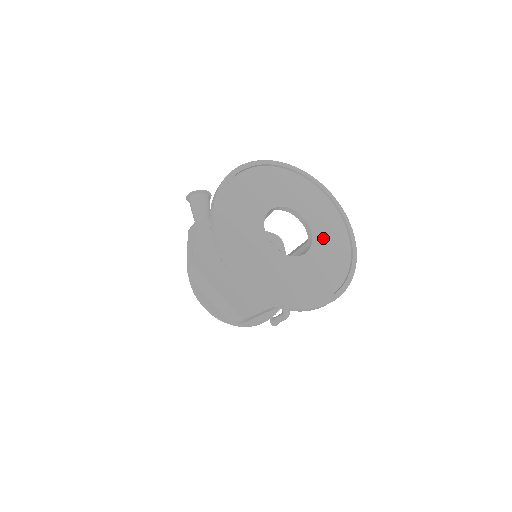
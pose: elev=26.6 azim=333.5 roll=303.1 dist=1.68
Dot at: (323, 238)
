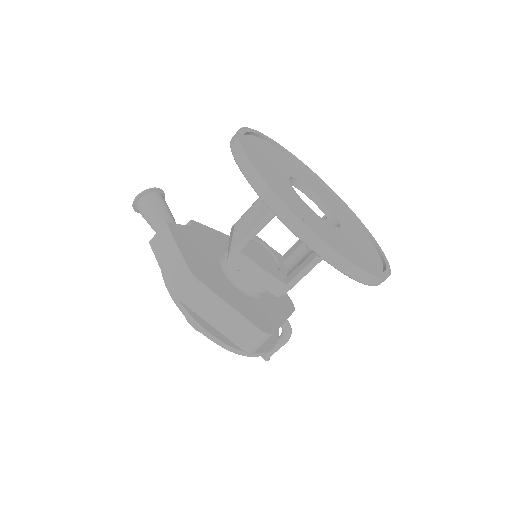
Dot at: (339, 214)
